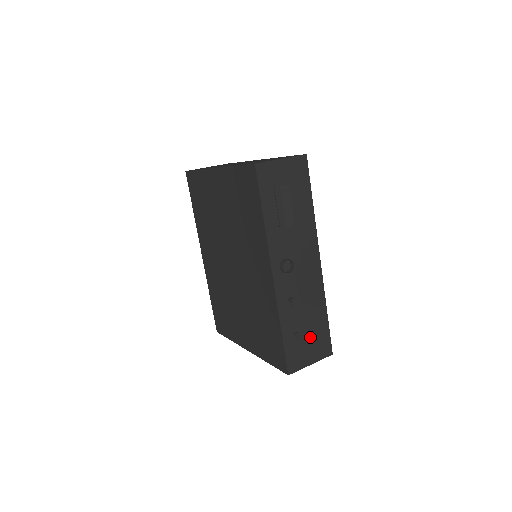
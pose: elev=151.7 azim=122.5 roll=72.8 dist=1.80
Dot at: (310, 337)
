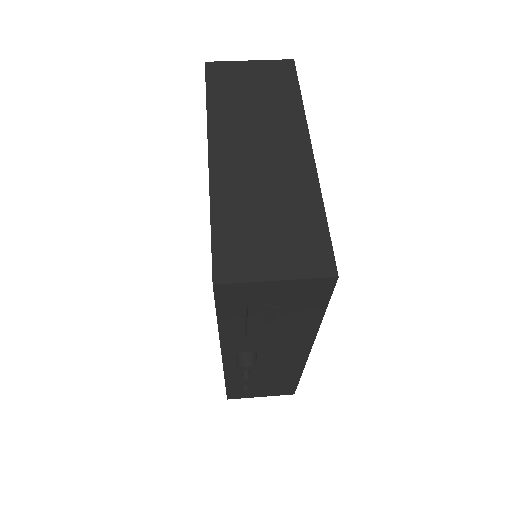
Dot at: (266, 387)
